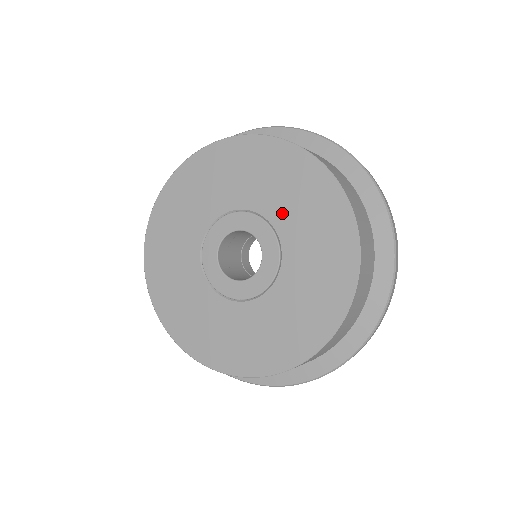
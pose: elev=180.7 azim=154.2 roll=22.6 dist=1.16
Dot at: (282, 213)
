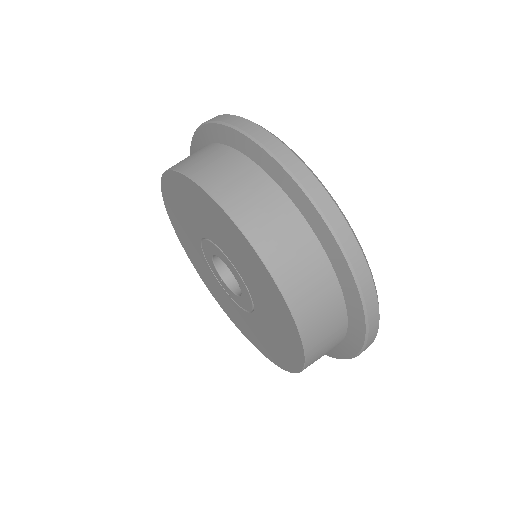
Dot at: (220, 242)
